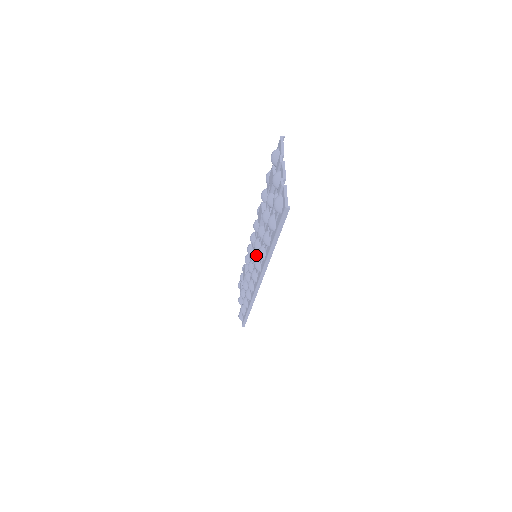
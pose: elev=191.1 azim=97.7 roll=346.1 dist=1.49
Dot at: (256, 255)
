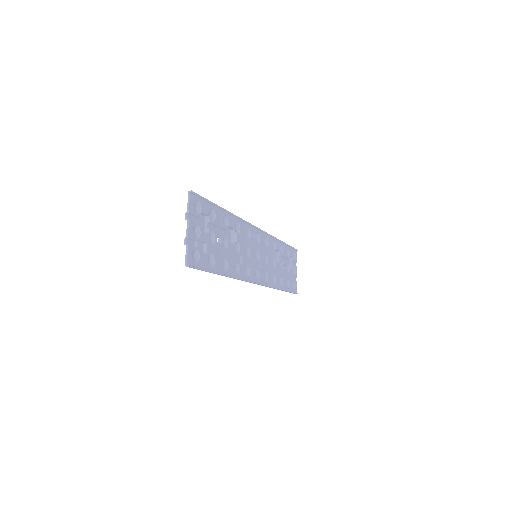
Dot at: (253, 257)
